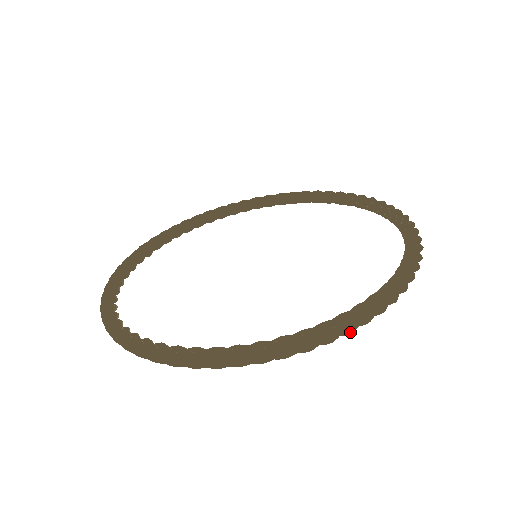
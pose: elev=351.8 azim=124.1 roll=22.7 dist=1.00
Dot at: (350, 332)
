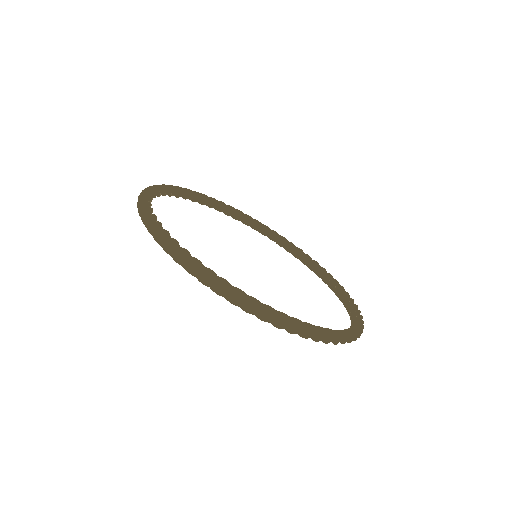
Dot at: (199, 278)
